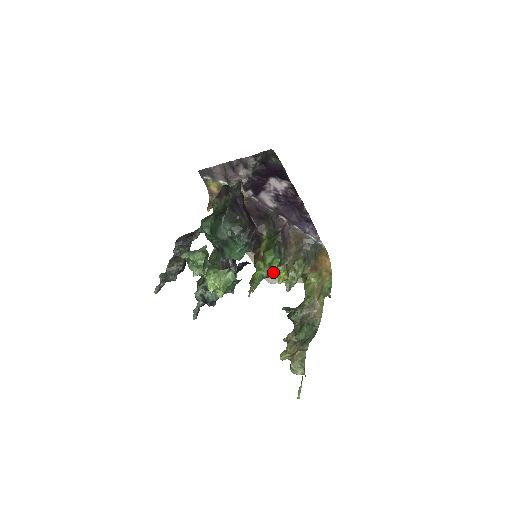
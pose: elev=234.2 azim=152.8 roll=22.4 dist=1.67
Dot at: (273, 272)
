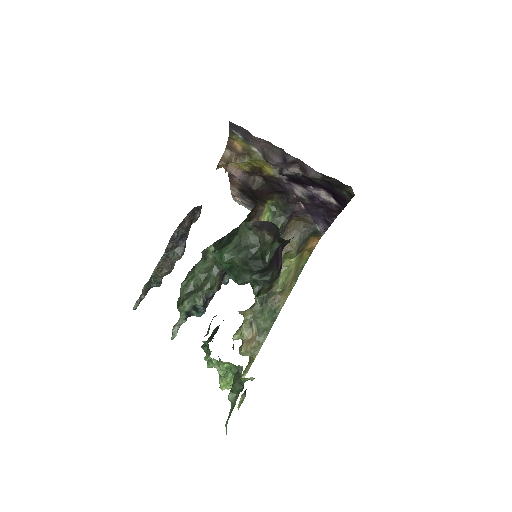
Dot at: occluded
